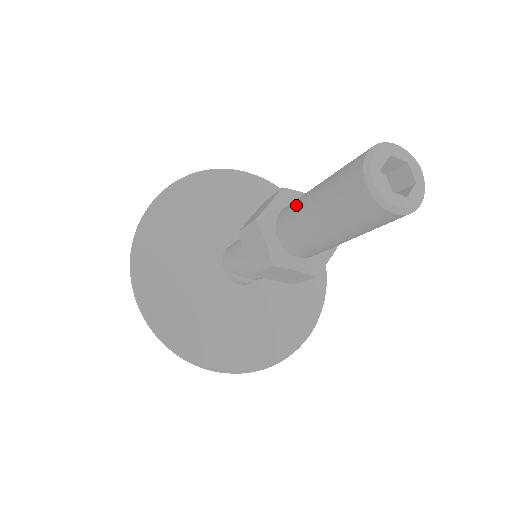
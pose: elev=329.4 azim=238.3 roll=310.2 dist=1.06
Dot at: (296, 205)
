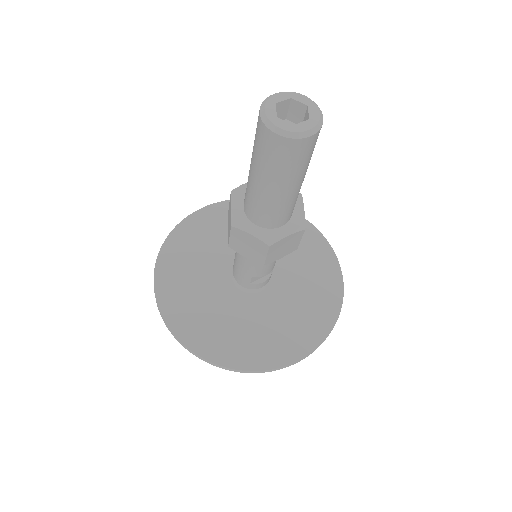
Dot at: (248, 192)
